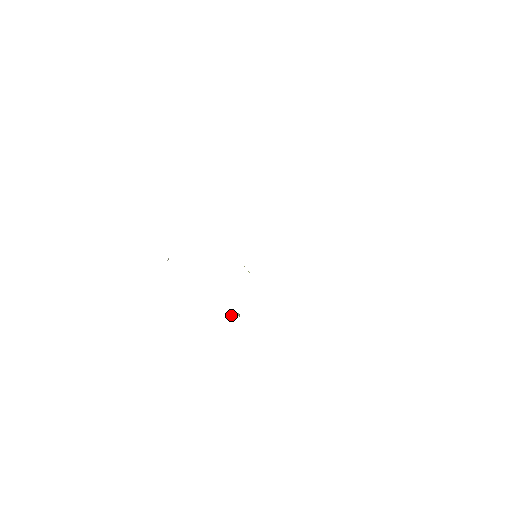
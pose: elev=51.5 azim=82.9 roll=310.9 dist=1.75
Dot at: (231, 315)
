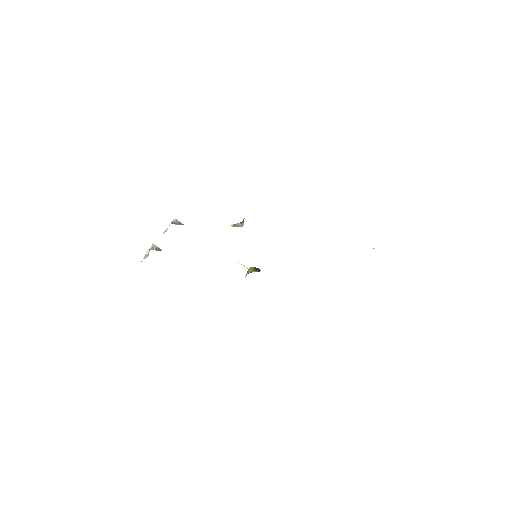
Dot at: (234, 226)
